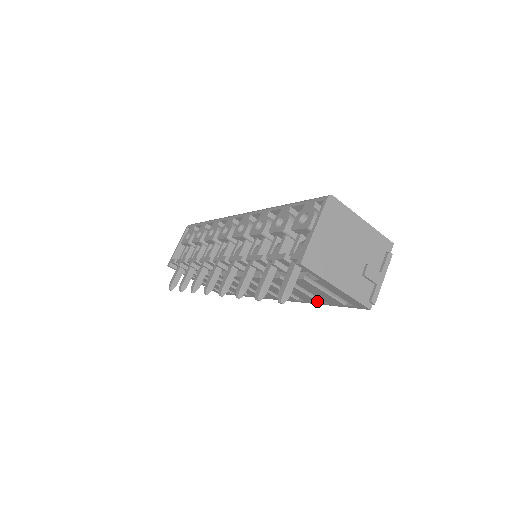
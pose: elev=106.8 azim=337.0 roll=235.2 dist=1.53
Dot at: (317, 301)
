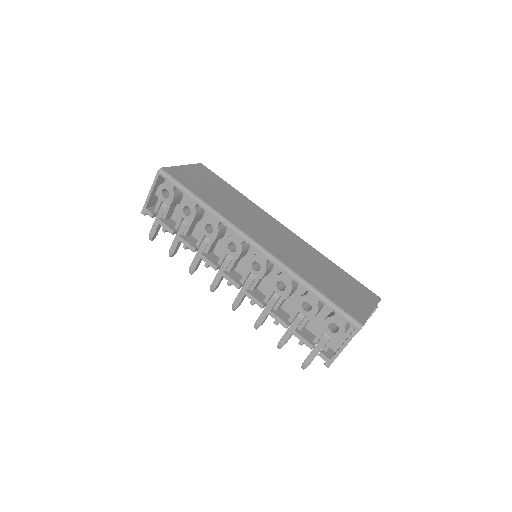
Dot at: occluded
